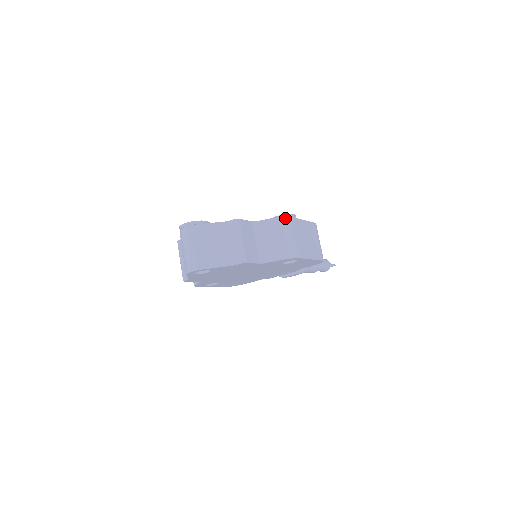
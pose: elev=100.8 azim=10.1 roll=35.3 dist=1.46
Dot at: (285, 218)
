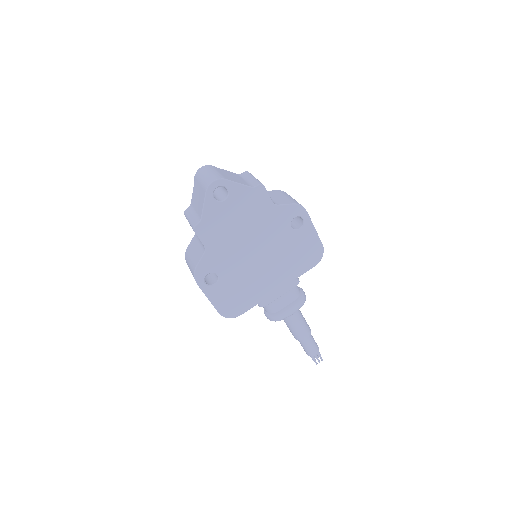
Dot at: occluded
